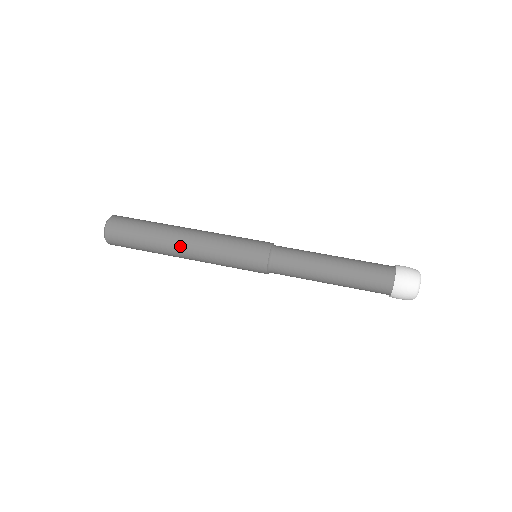
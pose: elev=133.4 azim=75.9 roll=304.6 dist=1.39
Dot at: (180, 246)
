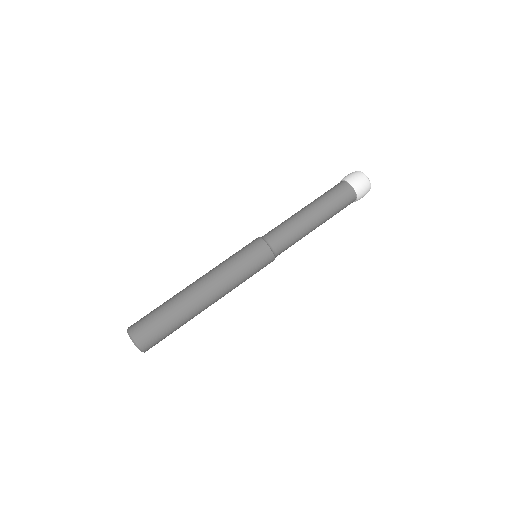
Dot at: occluded
